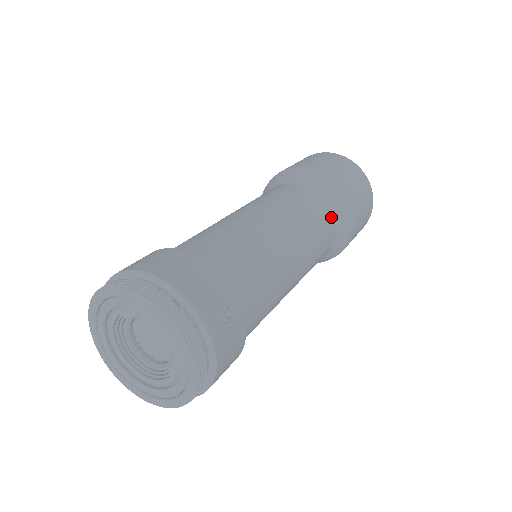
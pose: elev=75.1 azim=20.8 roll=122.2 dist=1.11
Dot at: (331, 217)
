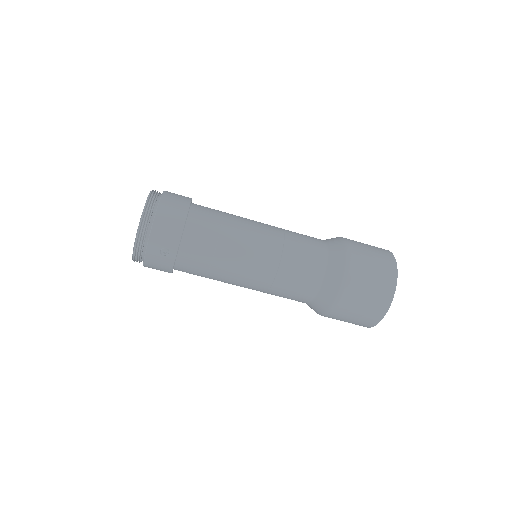
Dot at: (316, 289)
